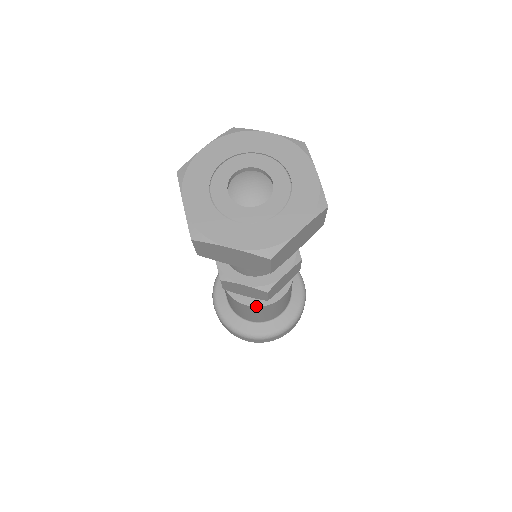
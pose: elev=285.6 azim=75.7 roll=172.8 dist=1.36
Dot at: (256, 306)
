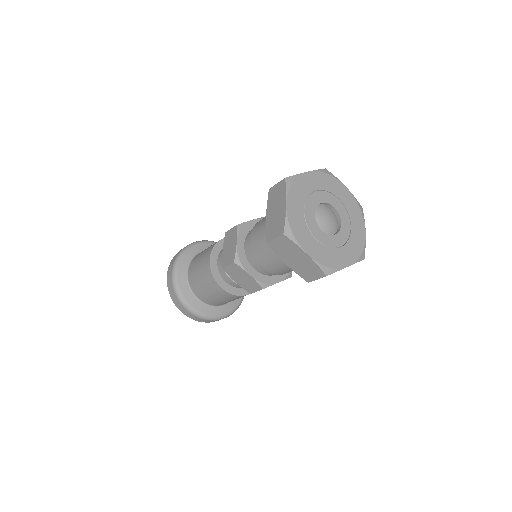
Dot at: occluded
